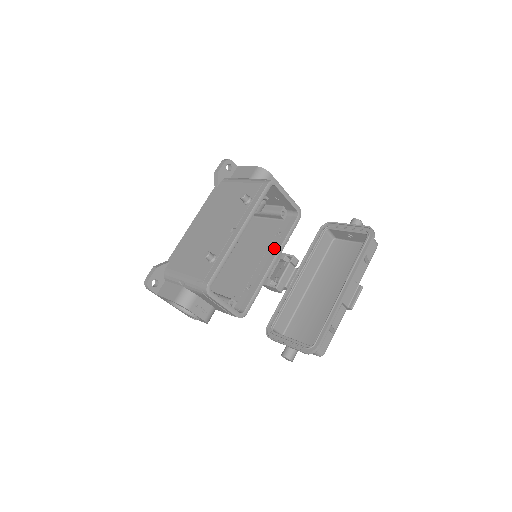
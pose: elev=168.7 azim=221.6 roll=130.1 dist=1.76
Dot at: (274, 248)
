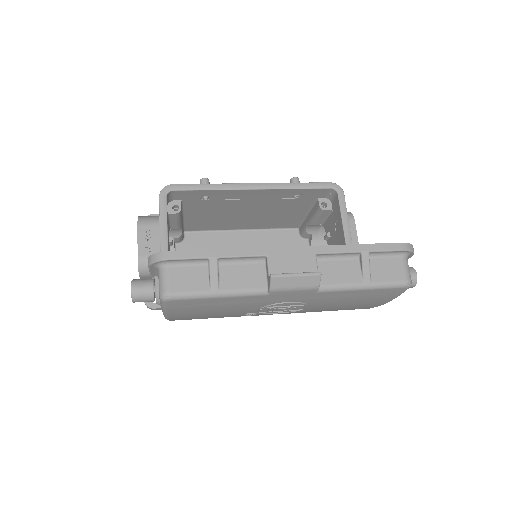
Dot at: occluded
